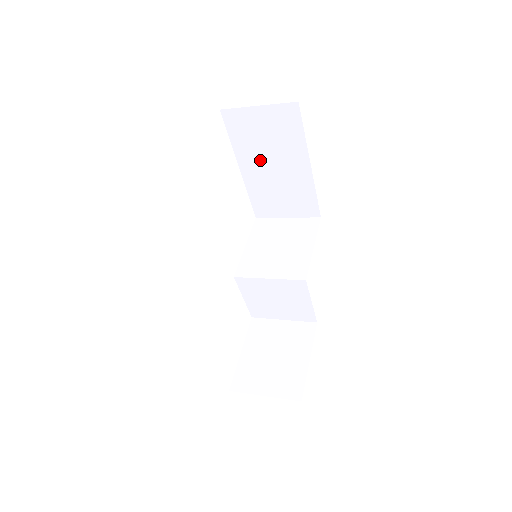
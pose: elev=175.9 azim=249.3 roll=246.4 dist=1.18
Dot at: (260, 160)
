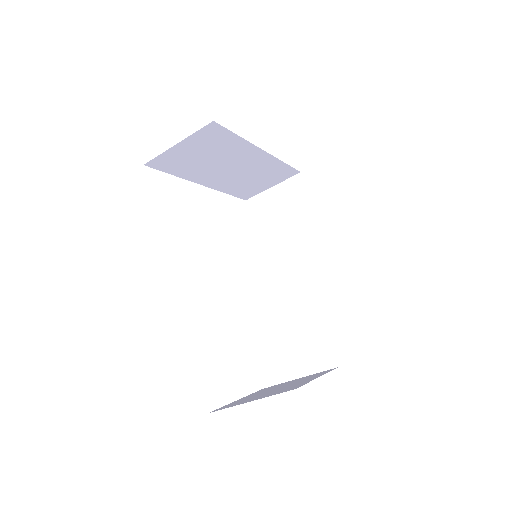
Dot at: (278, 237)
